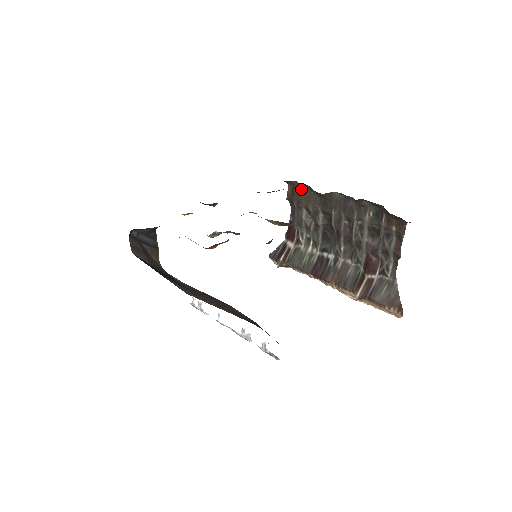
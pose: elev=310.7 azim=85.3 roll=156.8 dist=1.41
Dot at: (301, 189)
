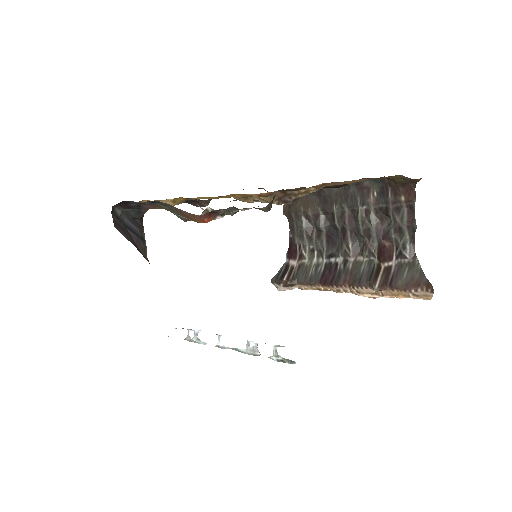
Dot at: occluded
